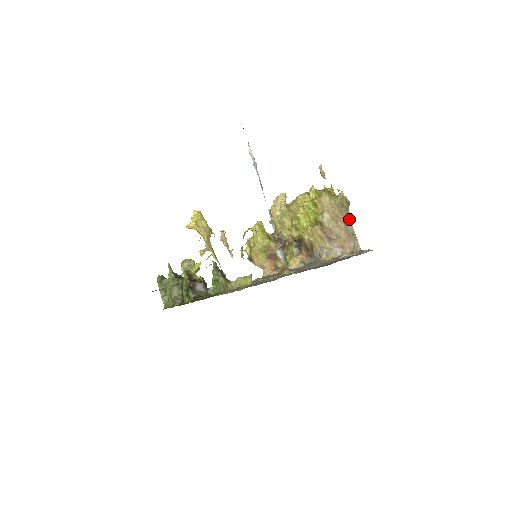
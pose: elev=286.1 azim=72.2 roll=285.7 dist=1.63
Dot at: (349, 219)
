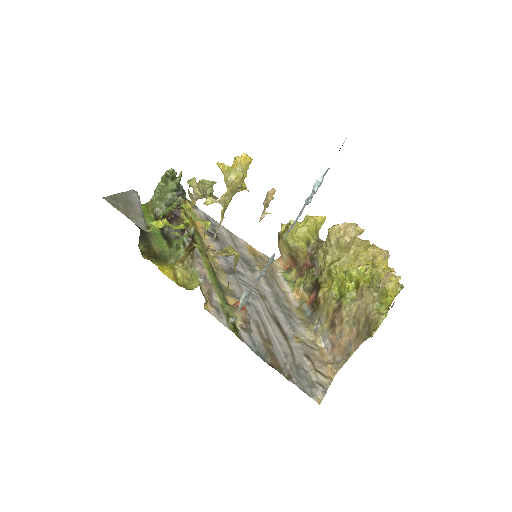
Dot at: (362, 341)
